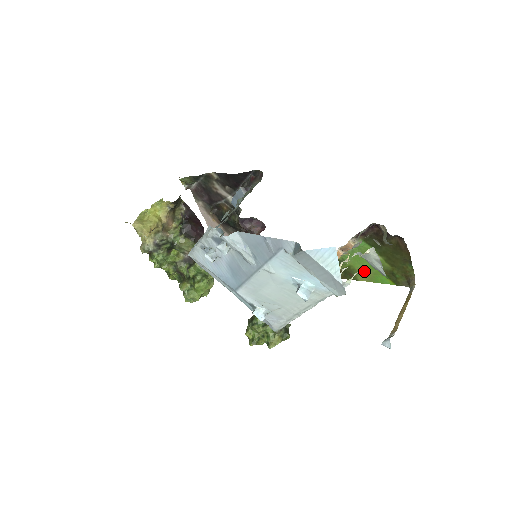
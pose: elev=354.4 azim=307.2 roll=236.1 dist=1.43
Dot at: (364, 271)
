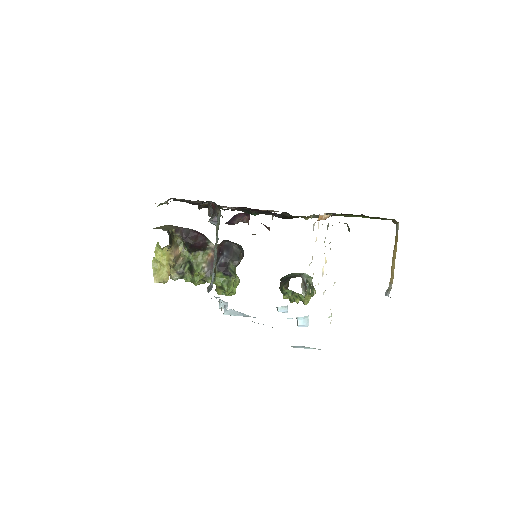
Dot at: occluded
